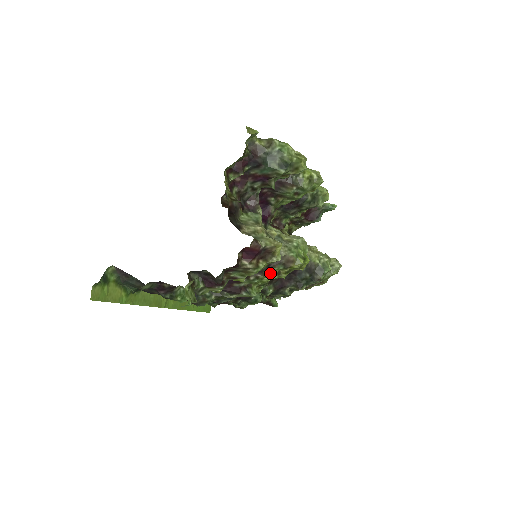
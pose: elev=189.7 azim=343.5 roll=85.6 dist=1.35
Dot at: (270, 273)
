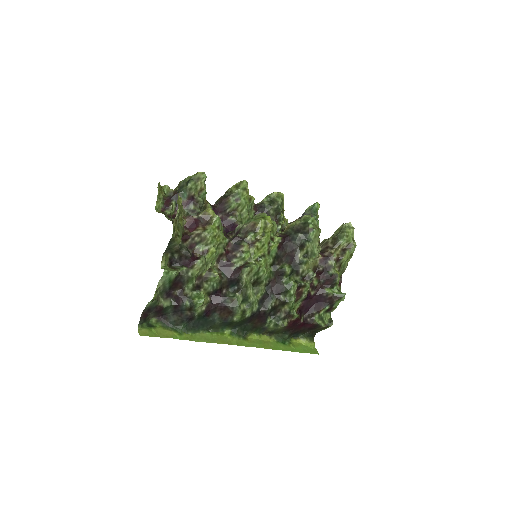
Dot at: (249, 243)
